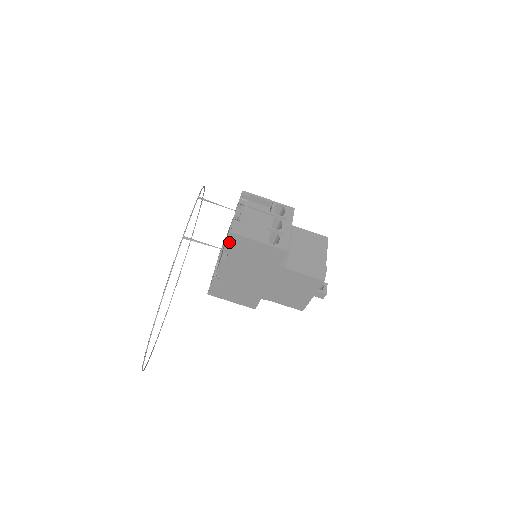
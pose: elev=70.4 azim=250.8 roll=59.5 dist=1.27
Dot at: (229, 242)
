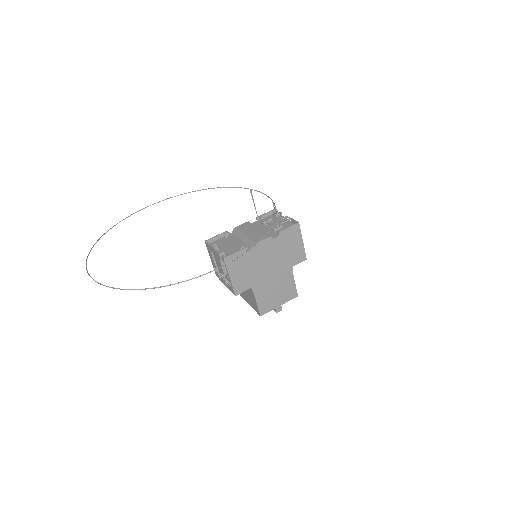
Dot at: (290, 228)
